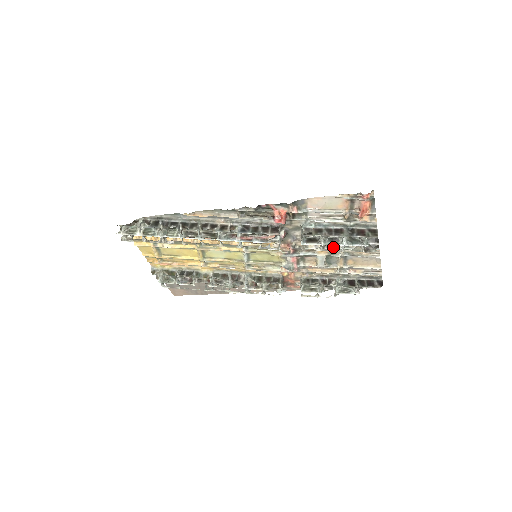
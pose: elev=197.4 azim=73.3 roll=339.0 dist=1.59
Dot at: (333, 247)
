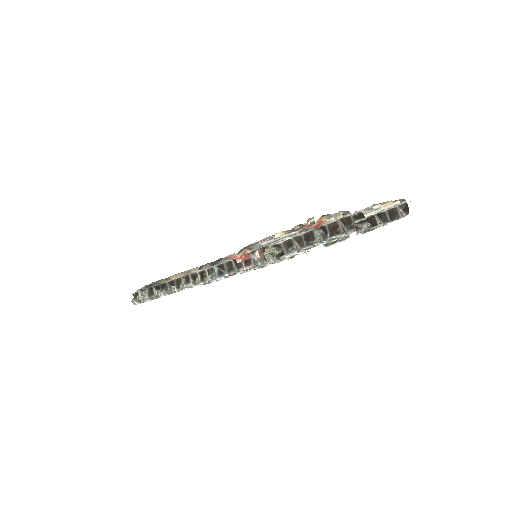
Dot at: occluded
